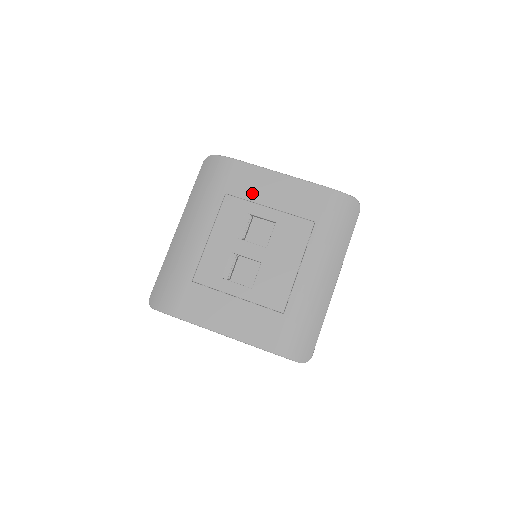
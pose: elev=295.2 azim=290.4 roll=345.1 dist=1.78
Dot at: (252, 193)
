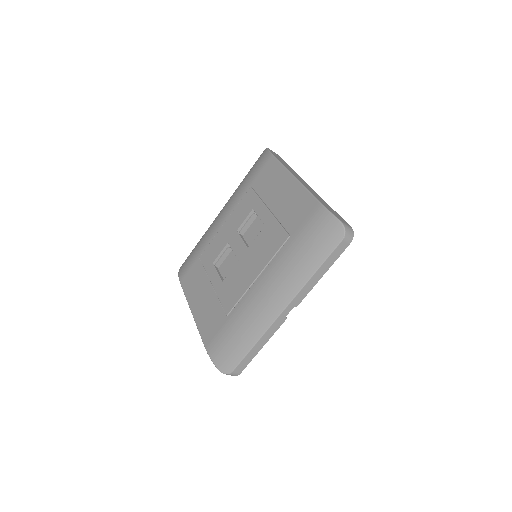
Dot at: (266, 191)
